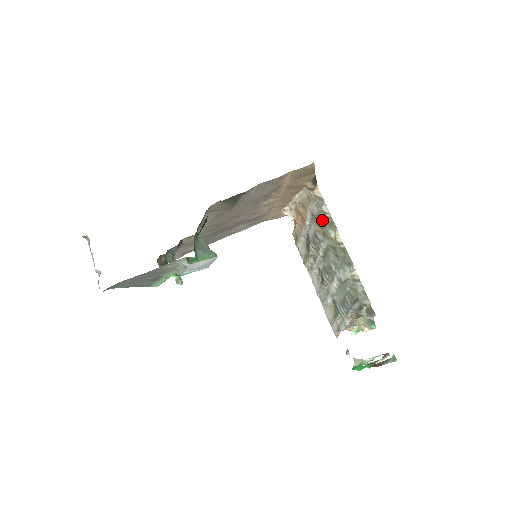
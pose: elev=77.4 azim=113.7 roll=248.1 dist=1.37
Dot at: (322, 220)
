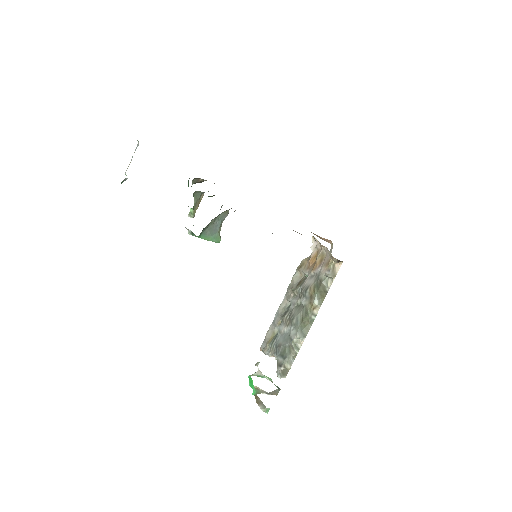
Dot at: (320, 287)
